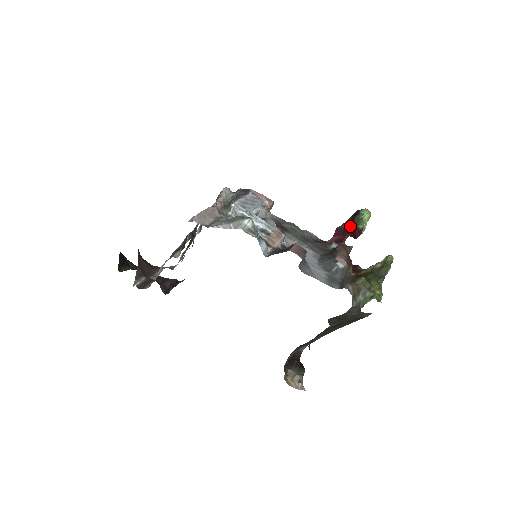
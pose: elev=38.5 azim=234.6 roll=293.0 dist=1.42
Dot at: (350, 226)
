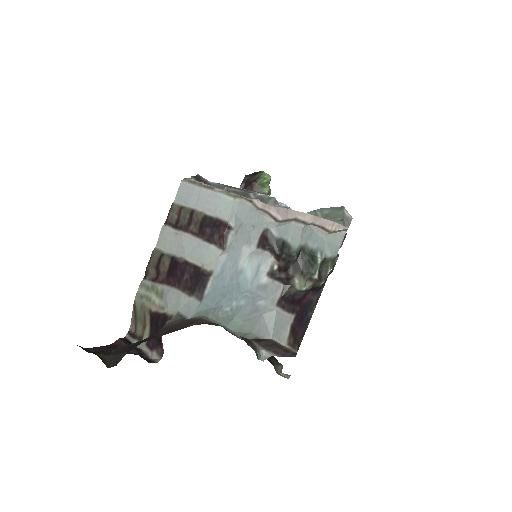
Dot at: occluded
